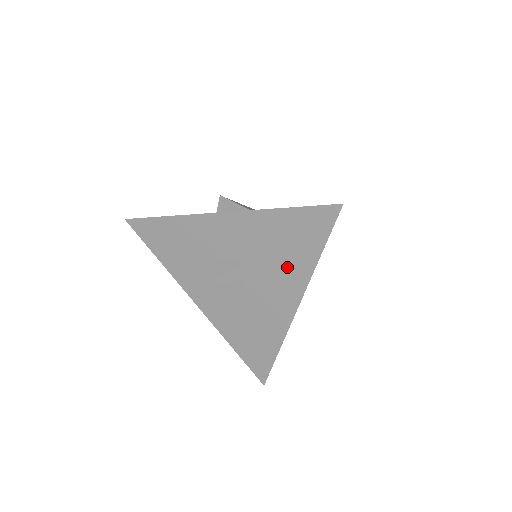
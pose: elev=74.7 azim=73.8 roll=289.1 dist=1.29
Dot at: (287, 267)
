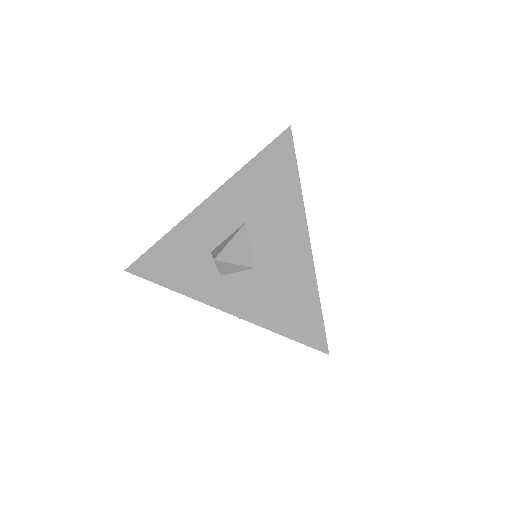
Dot at: (279, 202)
